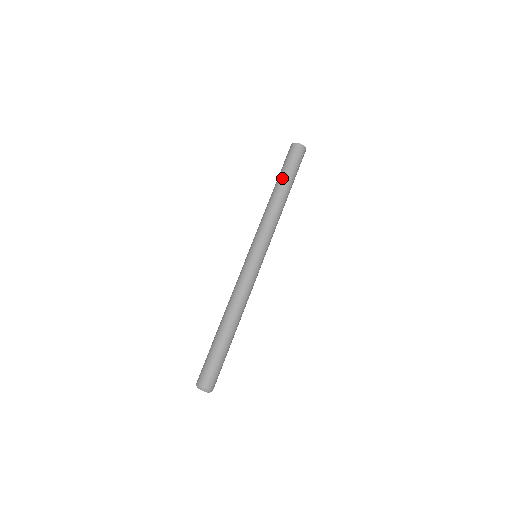
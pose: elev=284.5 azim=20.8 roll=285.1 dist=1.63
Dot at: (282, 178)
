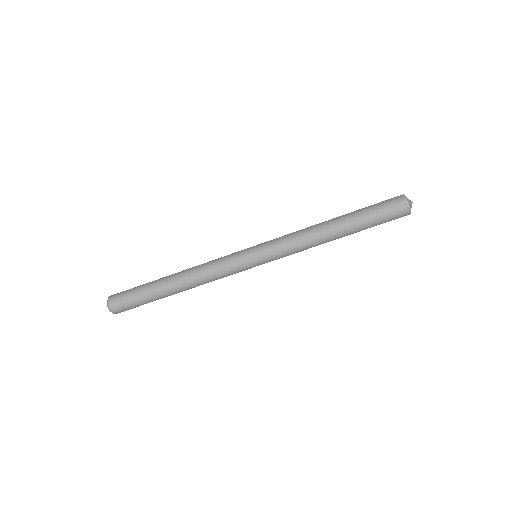
Dot at: (352, 214)
